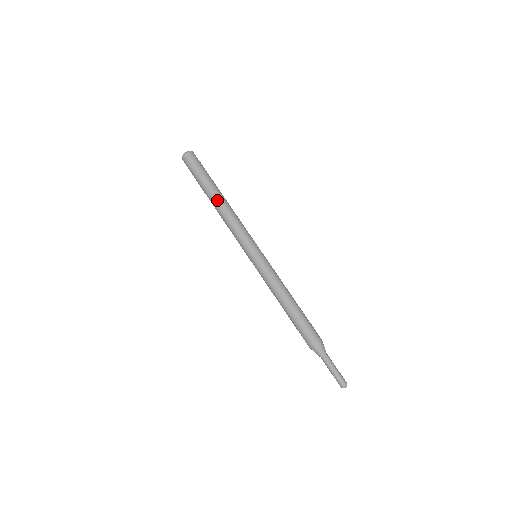
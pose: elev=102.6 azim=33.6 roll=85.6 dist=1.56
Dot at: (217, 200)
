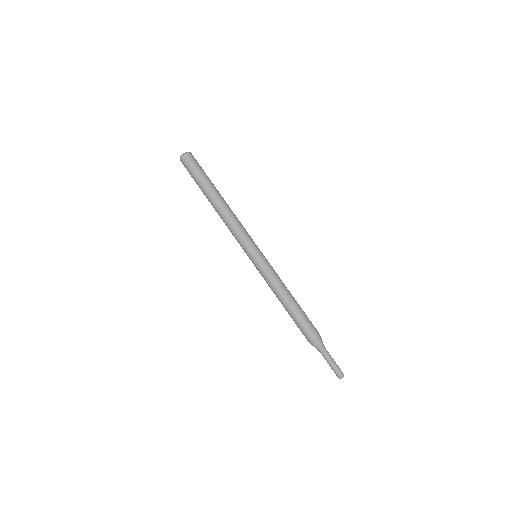
Dot at: (213, 206)
